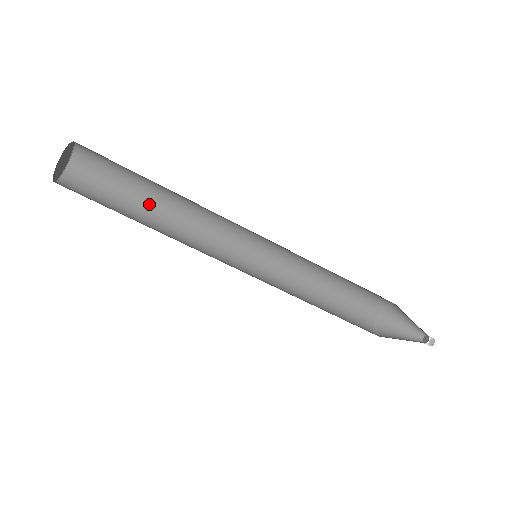
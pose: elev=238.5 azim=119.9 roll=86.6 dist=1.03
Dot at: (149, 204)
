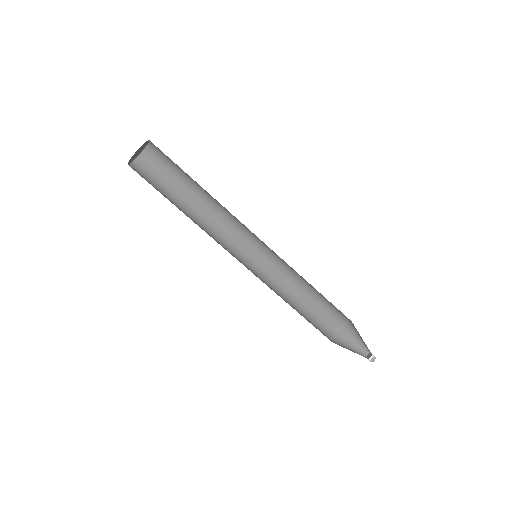
Dot at: (192, 194)
